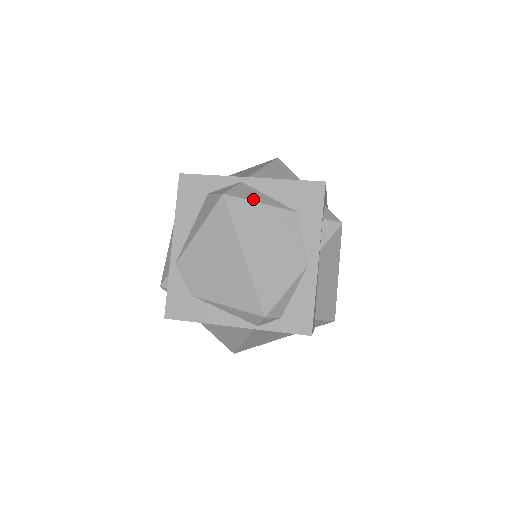
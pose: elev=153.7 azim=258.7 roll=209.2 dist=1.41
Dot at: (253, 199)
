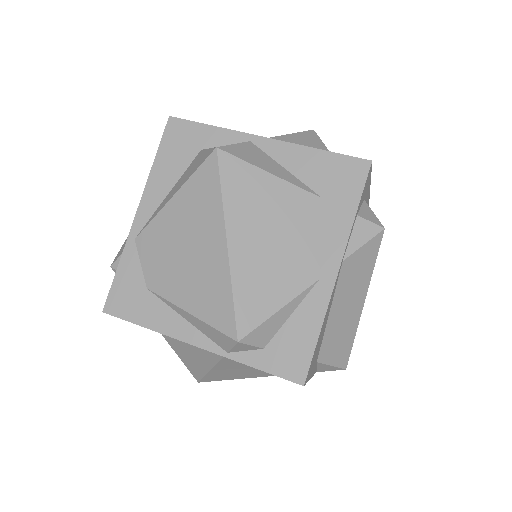
Dot at: (259, 165)
